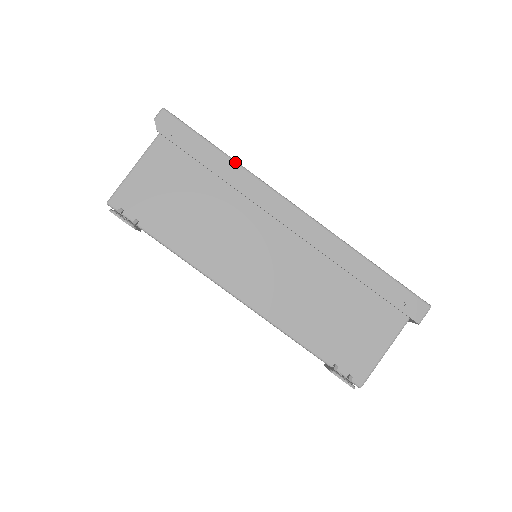
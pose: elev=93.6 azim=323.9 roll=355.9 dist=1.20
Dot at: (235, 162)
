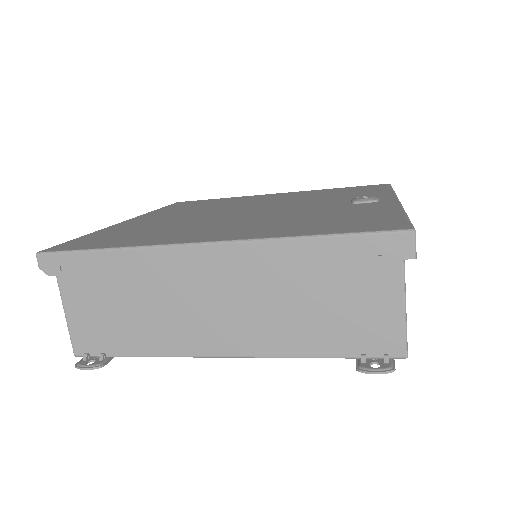
Dot at: (120, 249)
